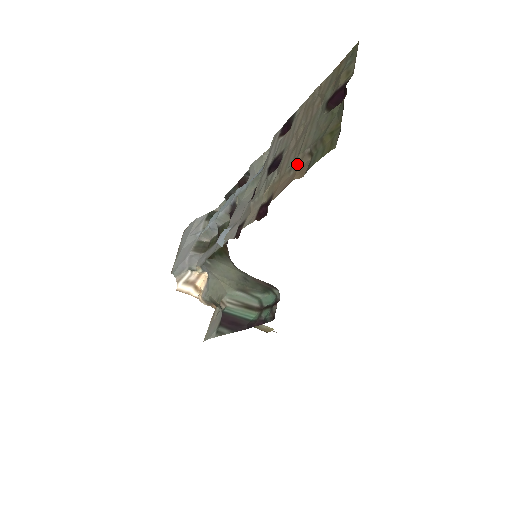
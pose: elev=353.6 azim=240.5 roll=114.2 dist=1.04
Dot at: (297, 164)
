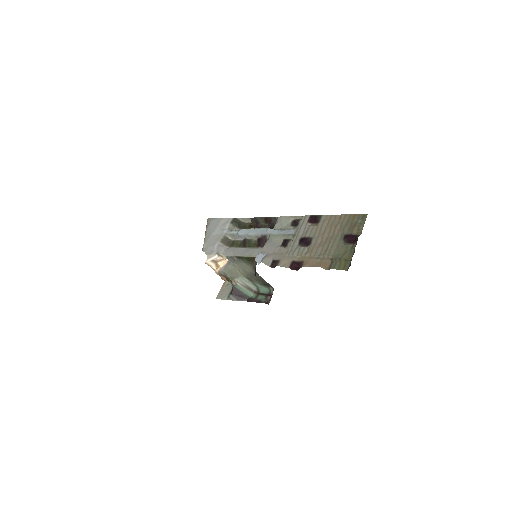
Dot at: (323, 259)
